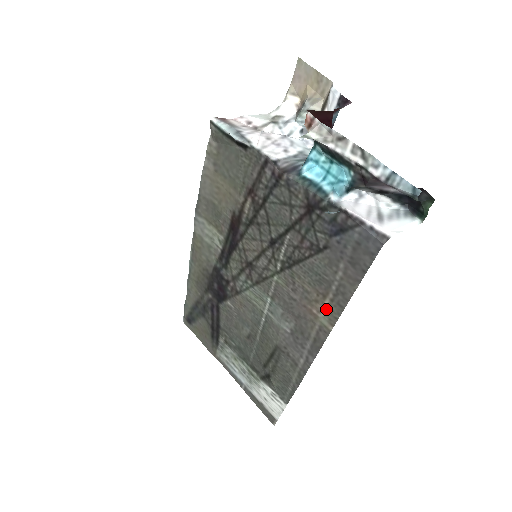
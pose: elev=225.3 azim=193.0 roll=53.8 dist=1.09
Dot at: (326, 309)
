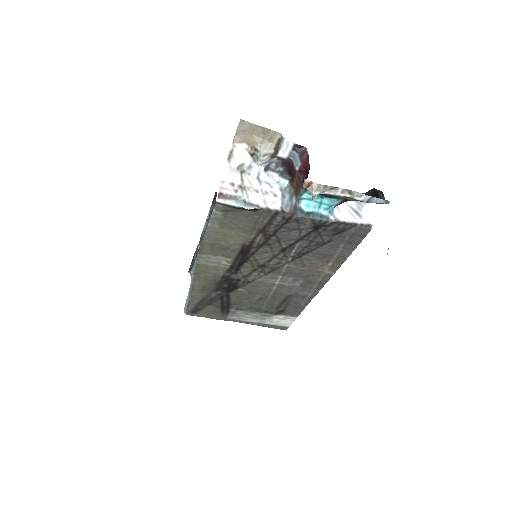
Dot at: (330, 267)
